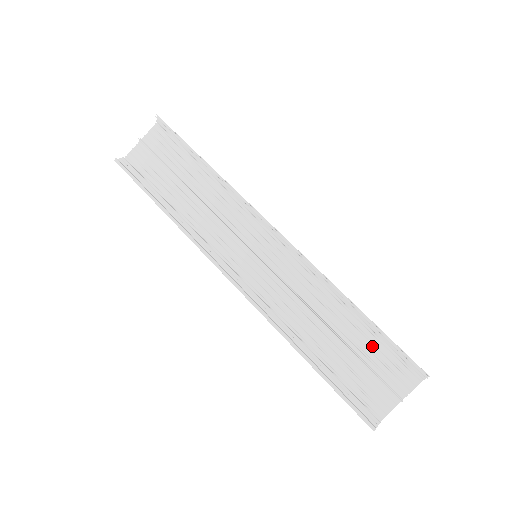
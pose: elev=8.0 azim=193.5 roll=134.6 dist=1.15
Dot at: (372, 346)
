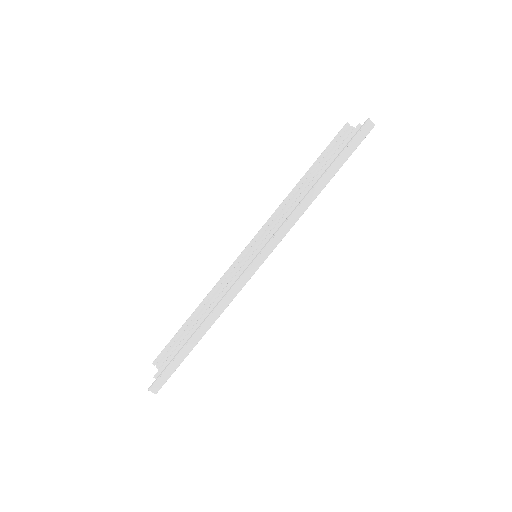
Dot at: occluded
